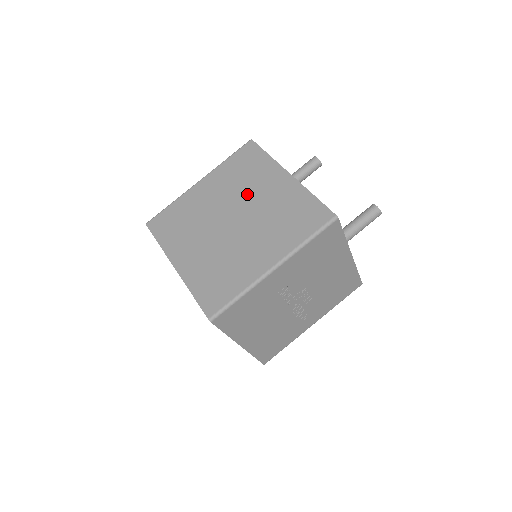
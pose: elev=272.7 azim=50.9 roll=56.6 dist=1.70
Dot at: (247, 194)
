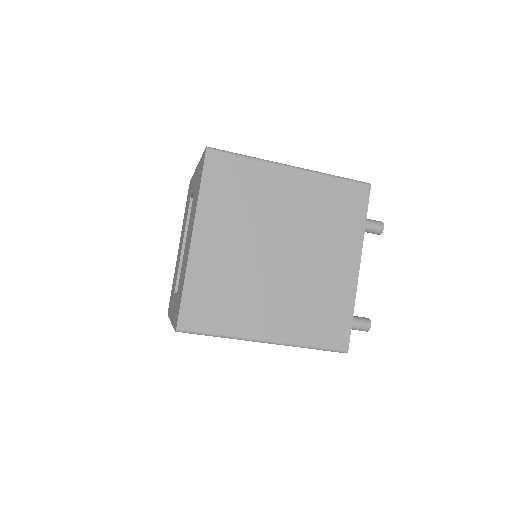
Dot at: (314, 242)
